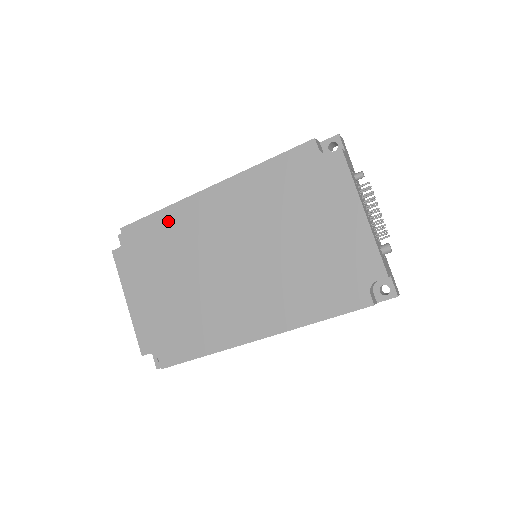
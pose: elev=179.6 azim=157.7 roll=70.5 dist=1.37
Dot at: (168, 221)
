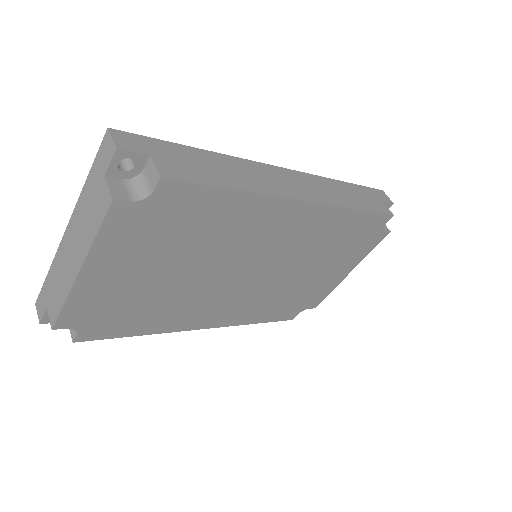
Dot at: (235, 209)
